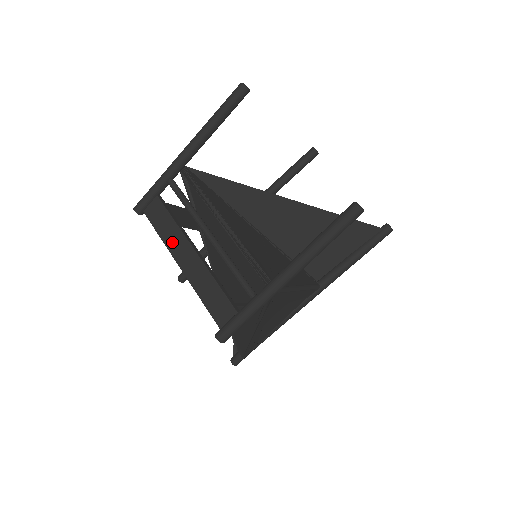
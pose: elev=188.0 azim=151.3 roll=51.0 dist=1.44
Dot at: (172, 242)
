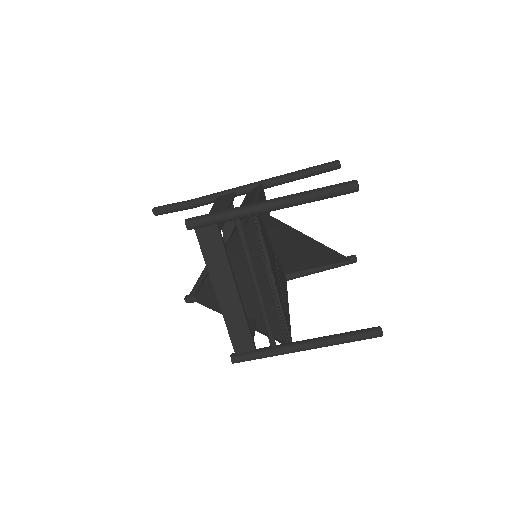
Dot at: (217, 274)
